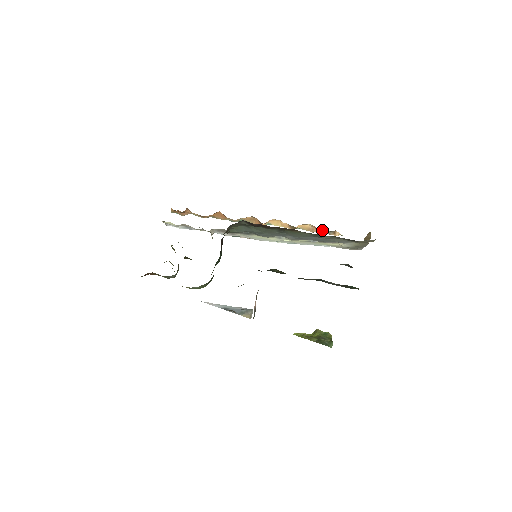
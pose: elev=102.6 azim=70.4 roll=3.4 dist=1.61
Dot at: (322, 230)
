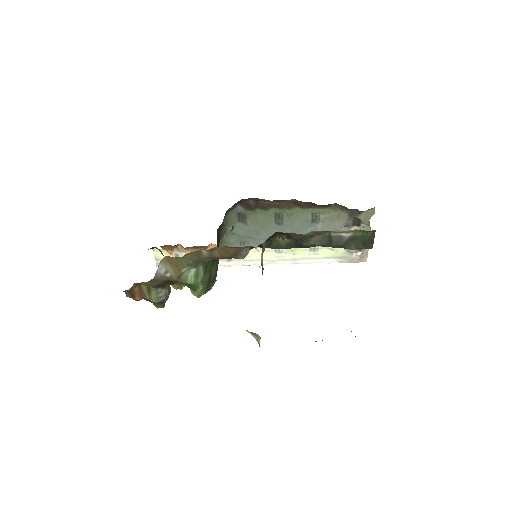
Dot at: occluded
